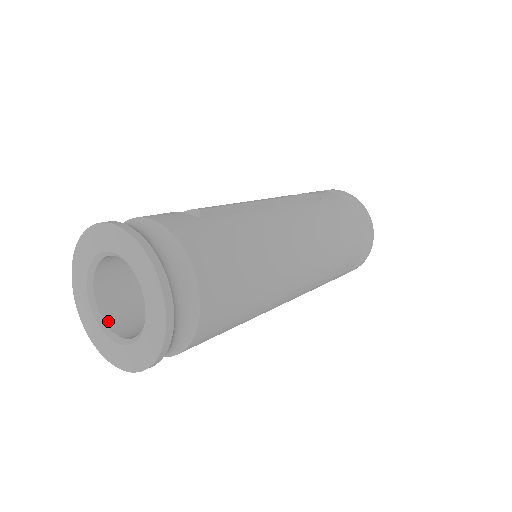
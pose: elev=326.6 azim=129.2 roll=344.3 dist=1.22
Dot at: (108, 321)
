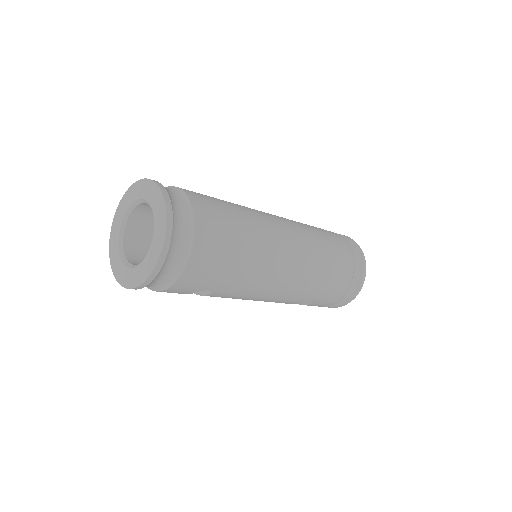
Dot at: (134, 264)
